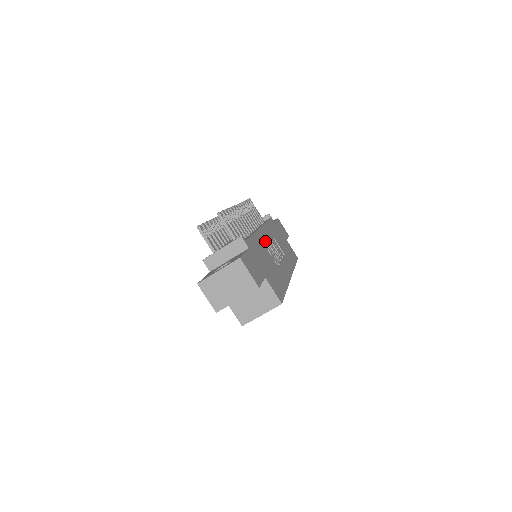
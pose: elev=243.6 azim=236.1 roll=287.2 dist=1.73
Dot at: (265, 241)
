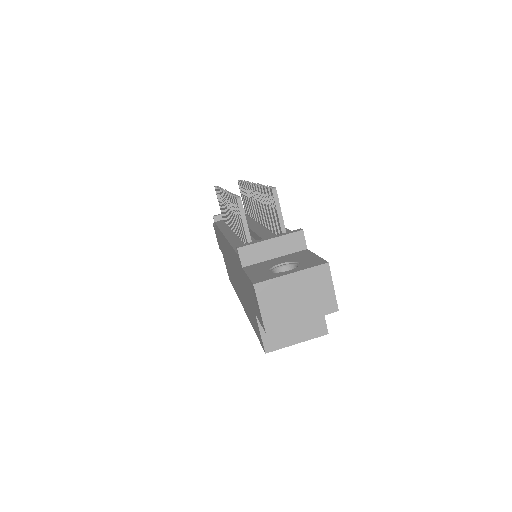
Dot at: occluded
